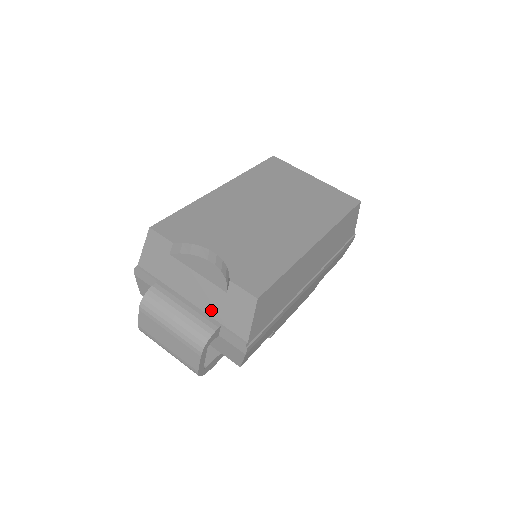
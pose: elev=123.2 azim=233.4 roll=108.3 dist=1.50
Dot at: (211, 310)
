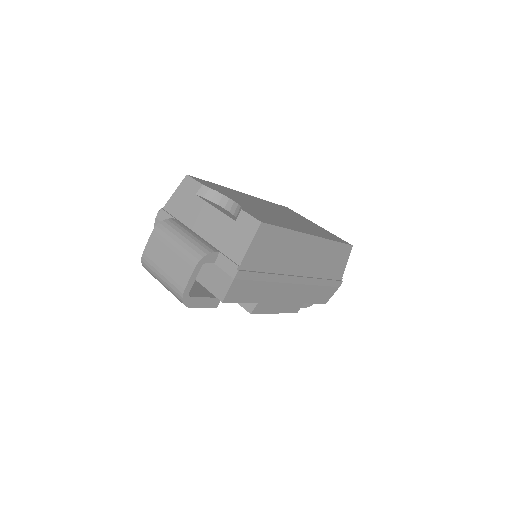
Dot at: (215, 239)
